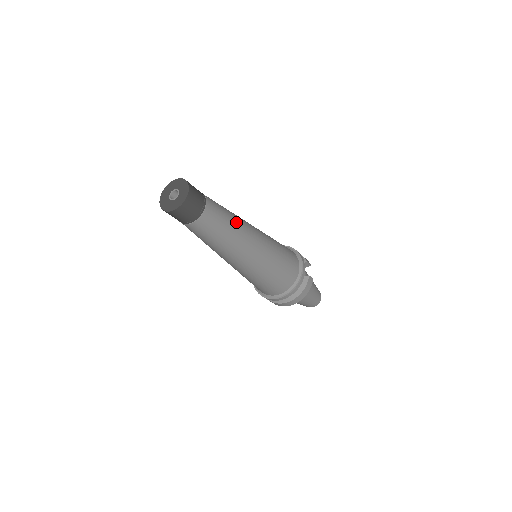
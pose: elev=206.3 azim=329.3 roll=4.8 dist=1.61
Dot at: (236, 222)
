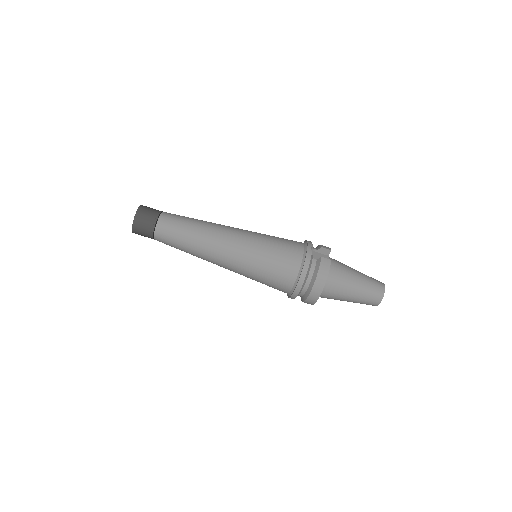
Dot at: (199, 224)
